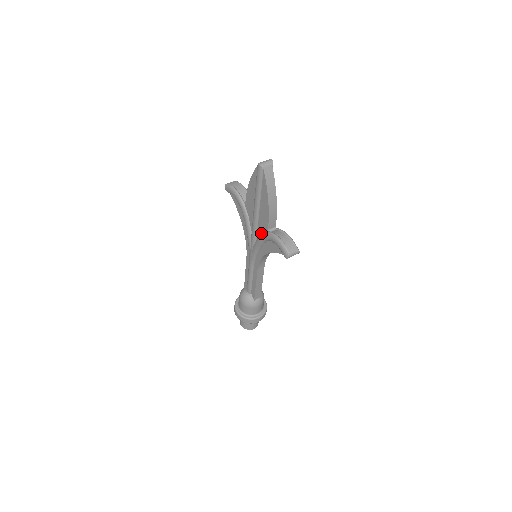
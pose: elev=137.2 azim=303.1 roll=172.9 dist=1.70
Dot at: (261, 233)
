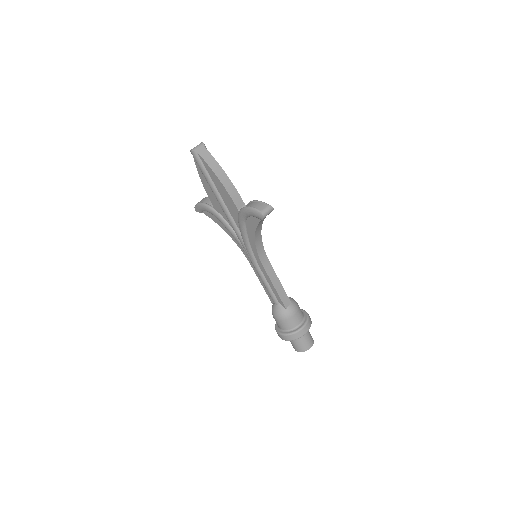
Dot at: (238, 221)
